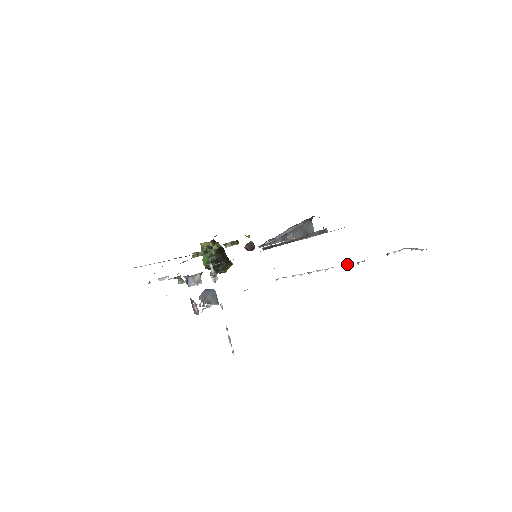
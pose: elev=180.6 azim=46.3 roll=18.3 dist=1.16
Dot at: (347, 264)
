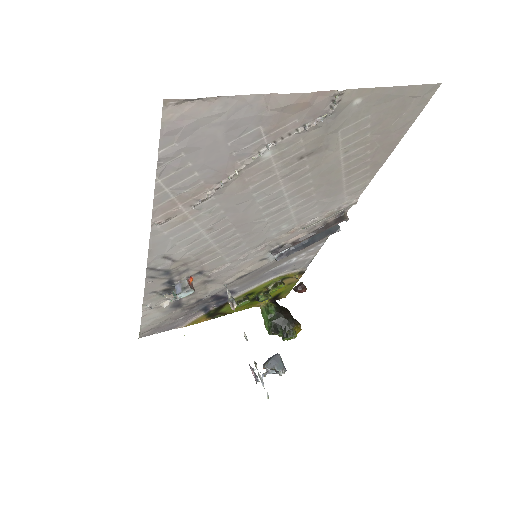
Dot at: (258, 156)
